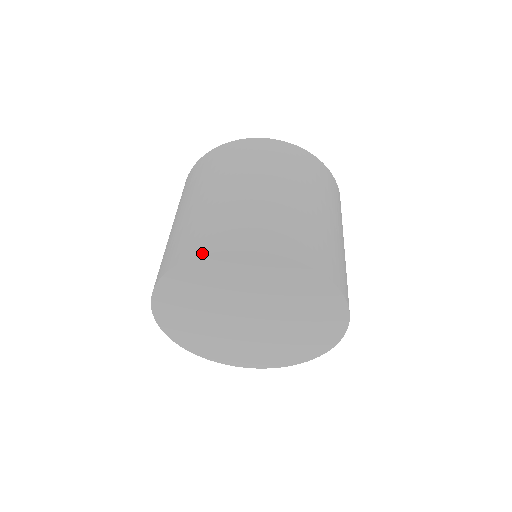
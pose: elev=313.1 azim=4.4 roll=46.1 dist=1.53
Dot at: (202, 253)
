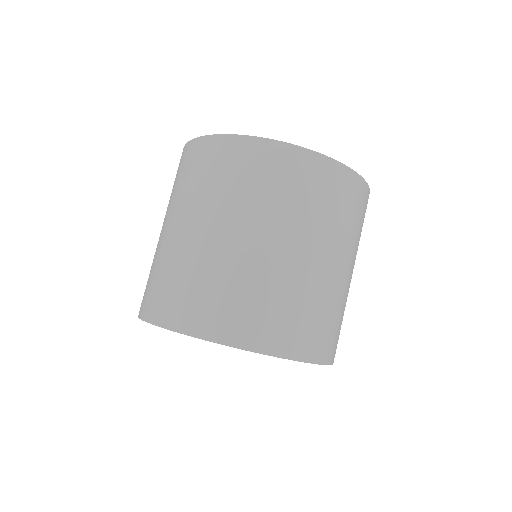
Dot at: (211, 339)
